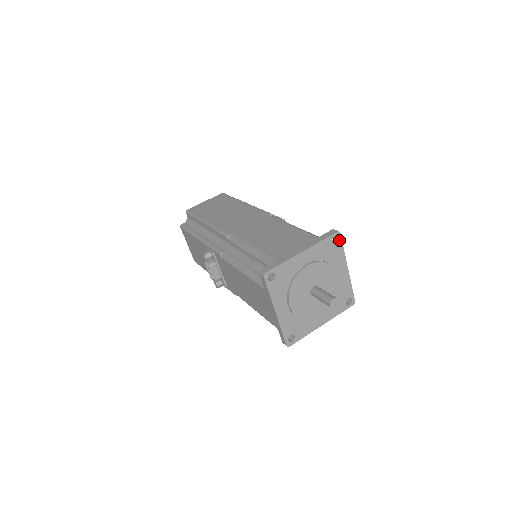
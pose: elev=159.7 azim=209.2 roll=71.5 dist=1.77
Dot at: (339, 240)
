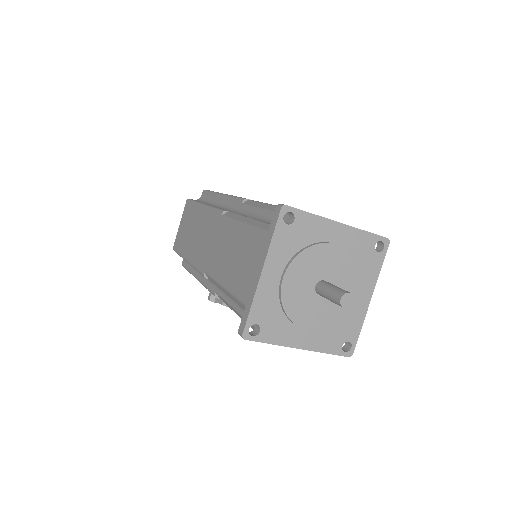
Dot at: (294, 213)
